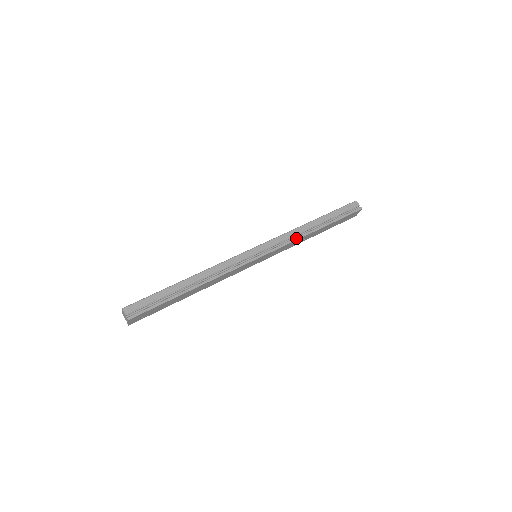
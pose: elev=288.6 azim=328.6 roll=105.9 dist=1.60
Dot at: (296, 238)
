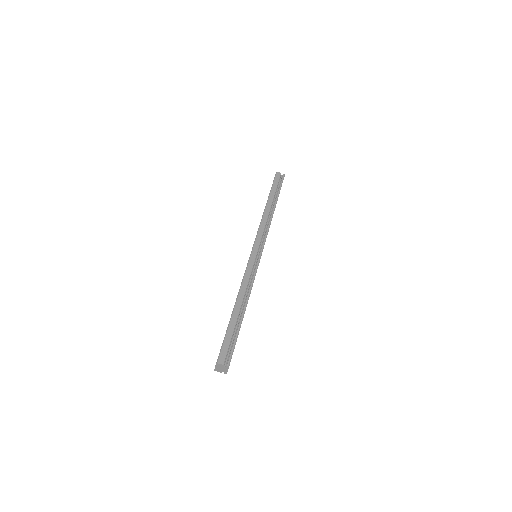
Dot at: (269, 224)
